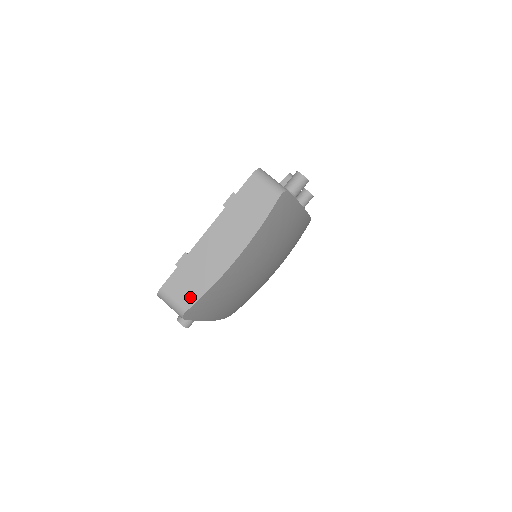
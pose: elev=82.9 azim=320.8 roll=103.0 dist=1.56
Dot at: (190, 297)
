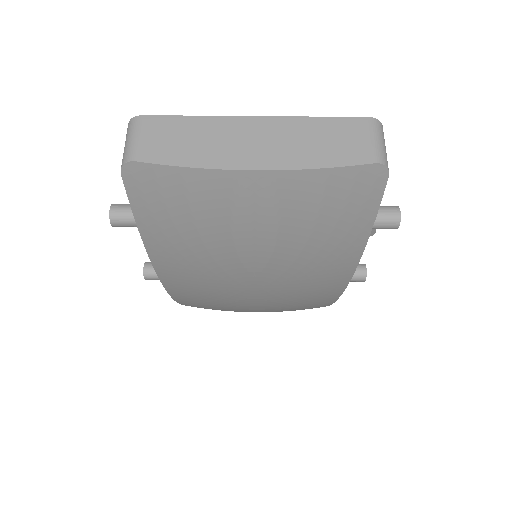
Dot at: (158, 153)
